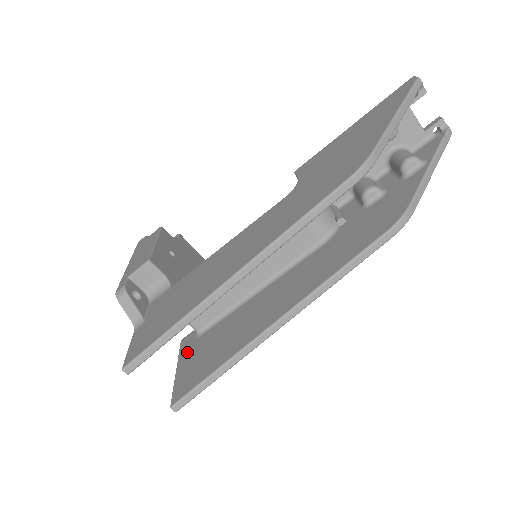
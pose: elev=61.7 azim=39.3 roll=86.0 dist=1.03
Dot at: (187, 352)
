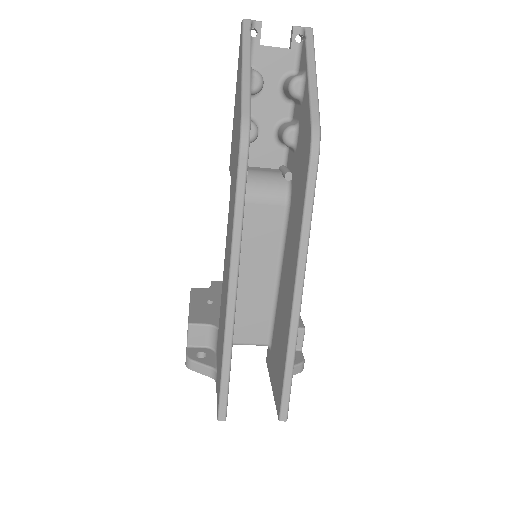
Dot at: (270, 367)
